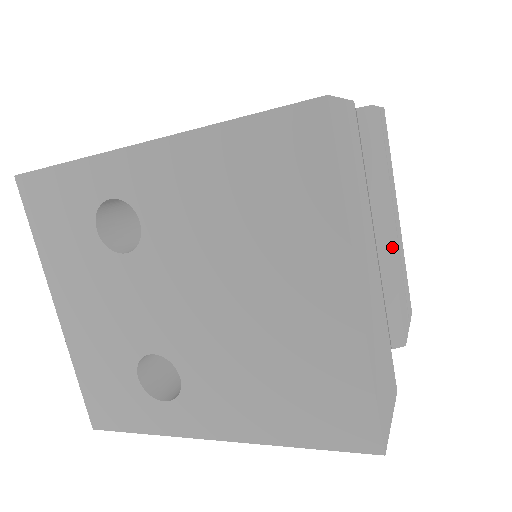
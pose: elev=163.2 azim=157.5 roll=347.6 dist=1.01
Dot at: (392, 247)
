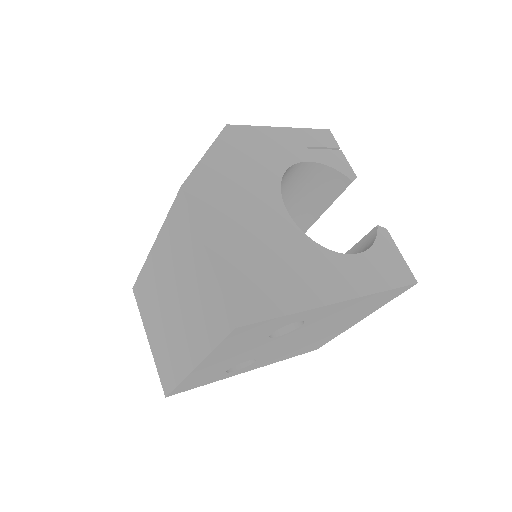
Dot at: occluded
